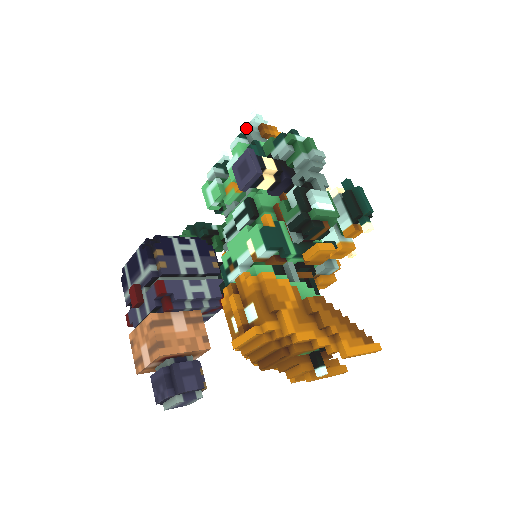
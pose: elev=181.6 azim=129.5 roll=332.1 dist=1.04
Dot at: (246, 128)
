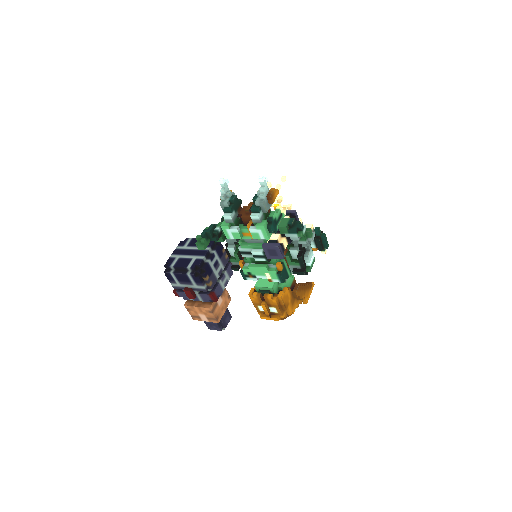
Dot at: (261, 204)
